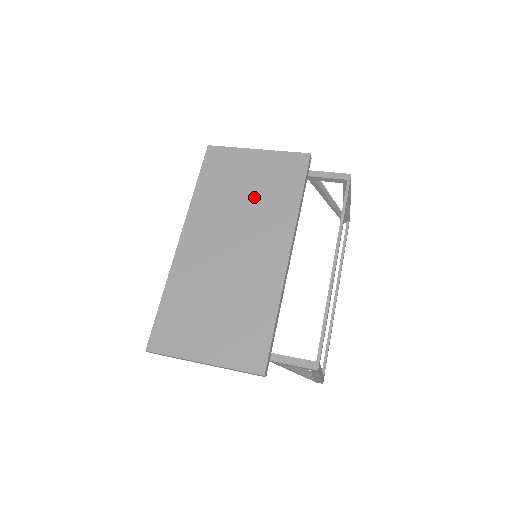
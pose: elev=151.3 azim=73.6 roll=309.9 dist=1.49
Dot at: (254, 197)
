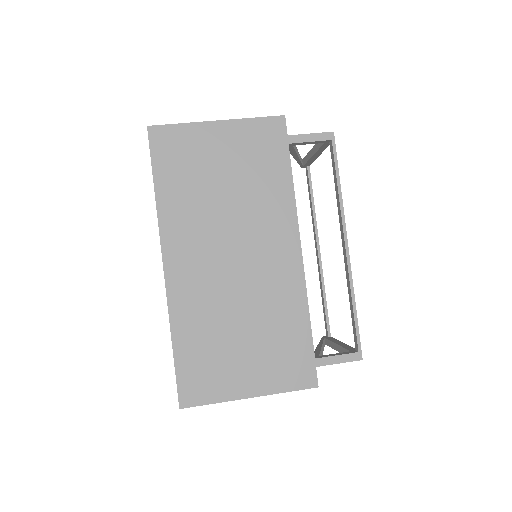
Dot at: (236, 188)
